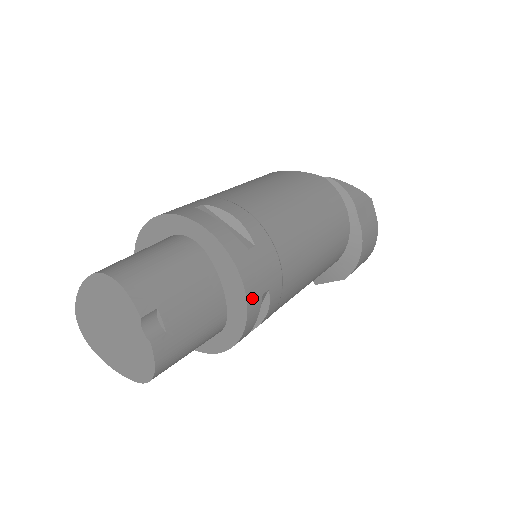
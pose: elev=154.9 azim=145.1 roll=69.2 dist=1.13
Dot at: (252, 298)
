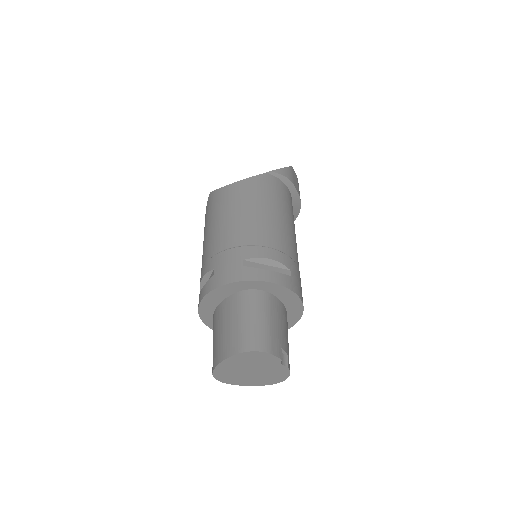
Dot at: occluded
